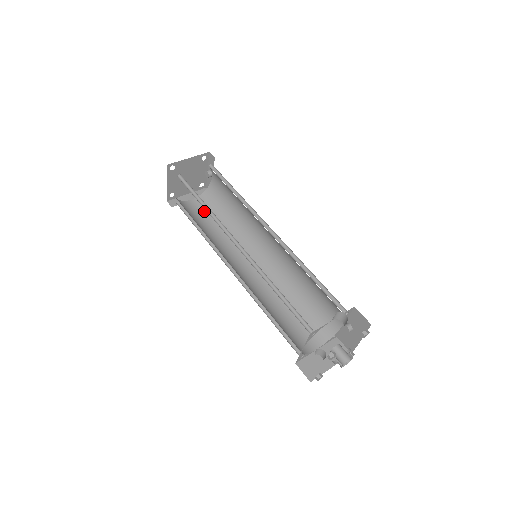
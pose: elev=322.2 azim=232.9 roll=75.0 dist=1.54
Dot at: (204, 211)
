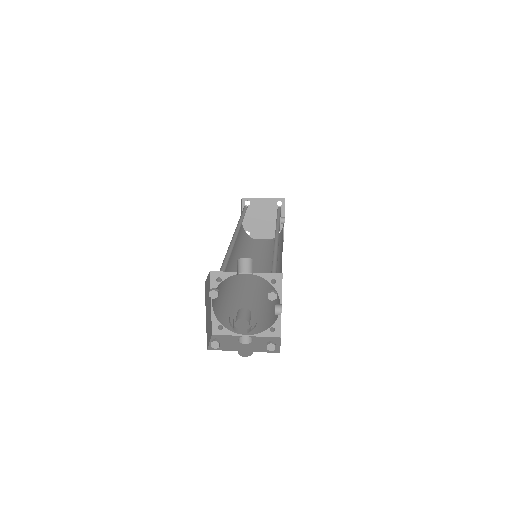
Dot at: (263, 247)
